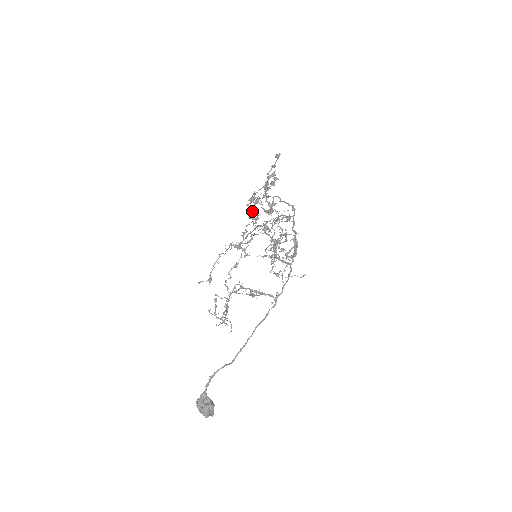
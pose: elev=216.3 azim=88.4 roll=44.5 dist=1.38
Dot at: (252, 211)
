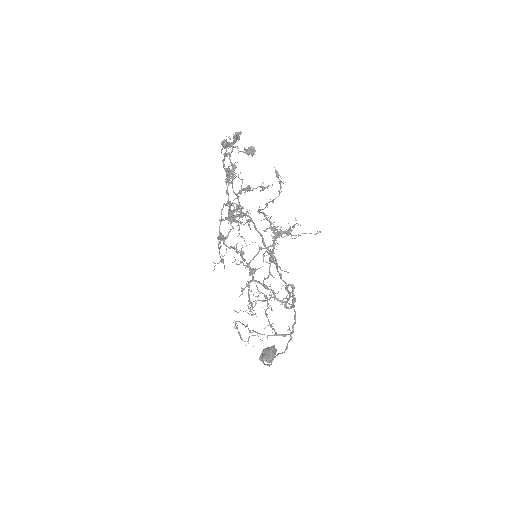
Dot at: occluded
